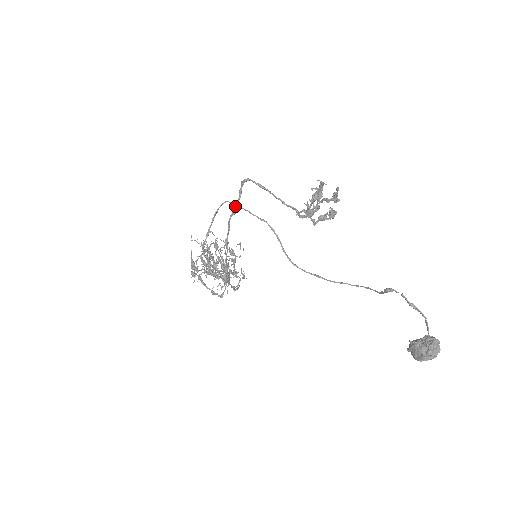
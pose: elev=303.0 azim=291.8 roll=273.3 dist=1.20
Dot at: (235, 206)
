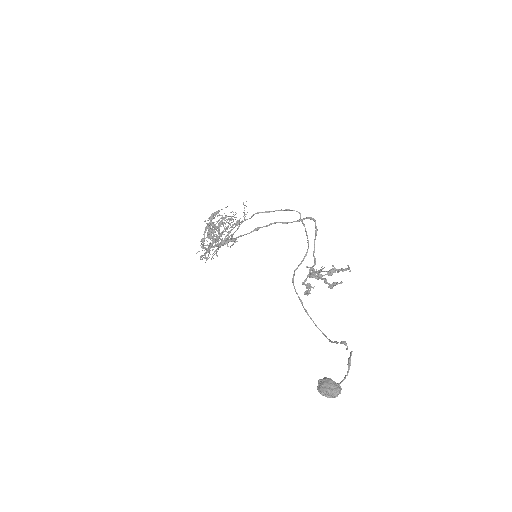
Dot at: (302, 220)
